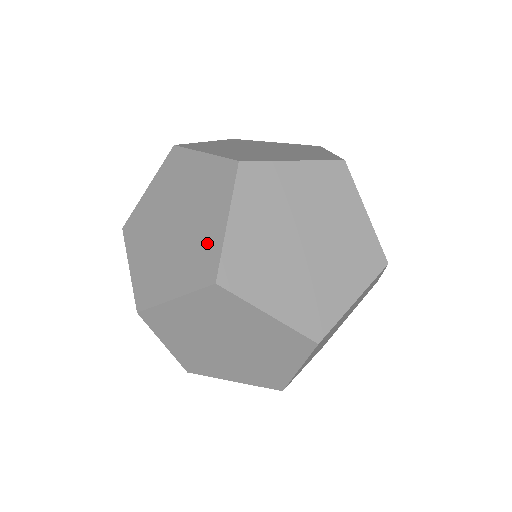
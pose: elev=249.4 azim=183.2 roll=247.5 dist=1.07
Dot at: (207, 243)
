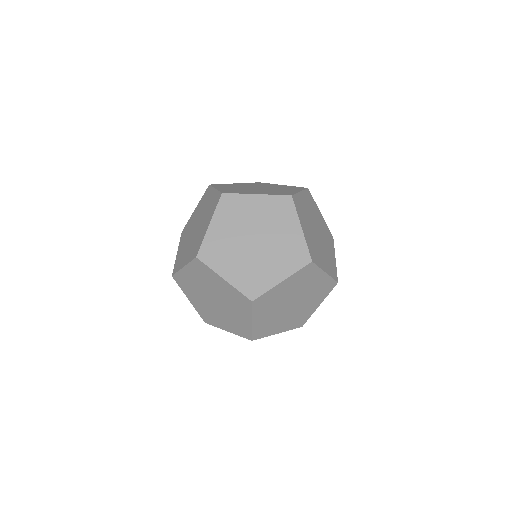
Dot at: (264, 277)
